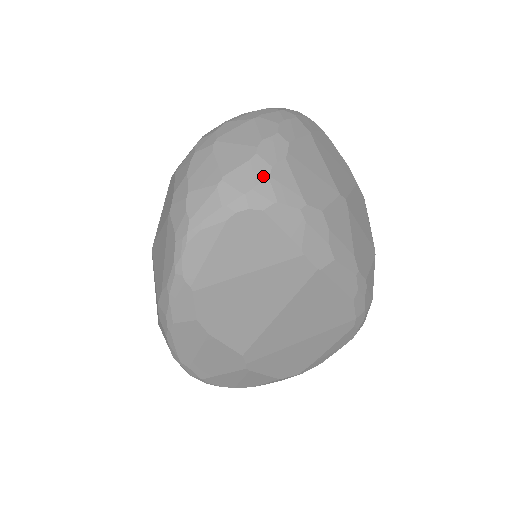
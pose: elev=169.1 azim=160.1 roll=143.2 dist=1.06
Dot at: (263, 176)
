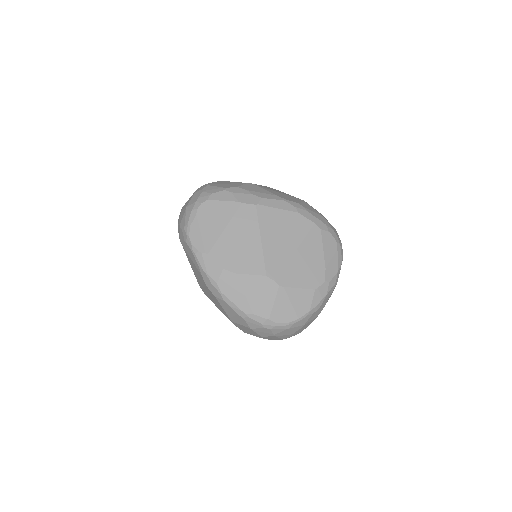
Dot at: (200, 193)
